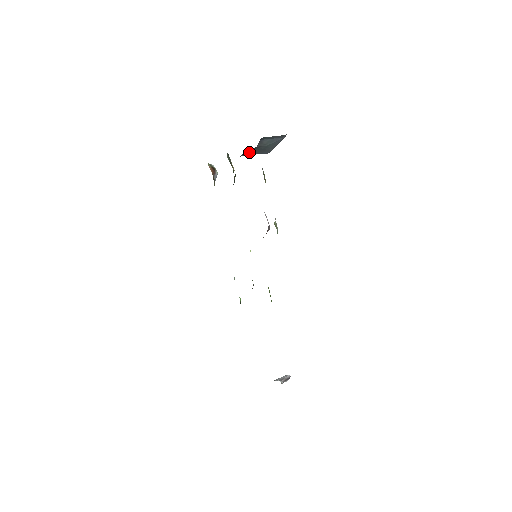
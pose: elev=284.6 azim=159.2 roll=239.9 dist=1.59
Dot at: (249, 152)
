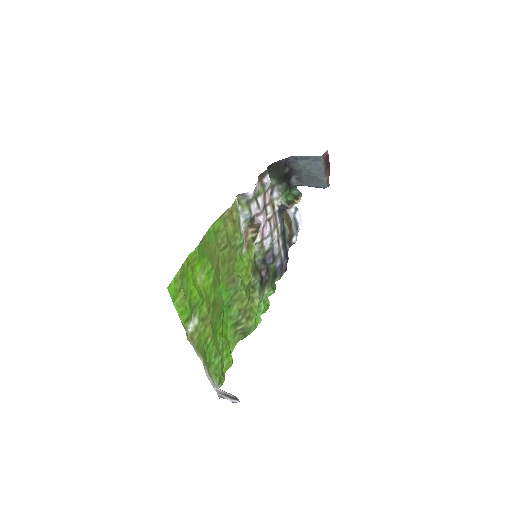
Dot at: (301, 181)
